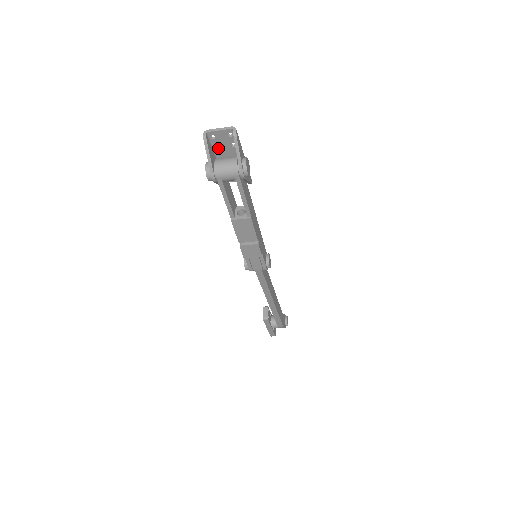
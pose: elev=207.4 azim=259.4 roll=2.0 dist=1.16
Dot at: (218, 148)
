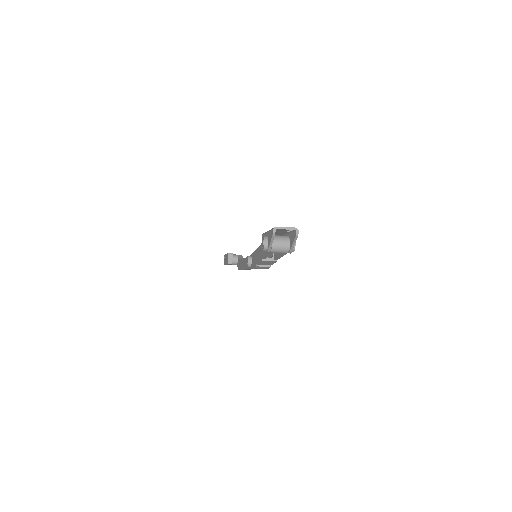
Dot at: (276, 231)
